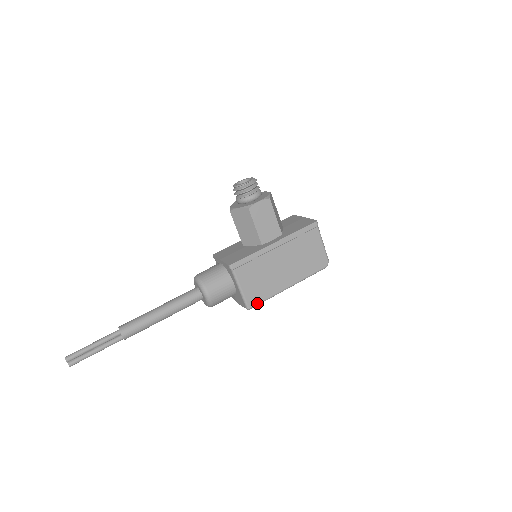
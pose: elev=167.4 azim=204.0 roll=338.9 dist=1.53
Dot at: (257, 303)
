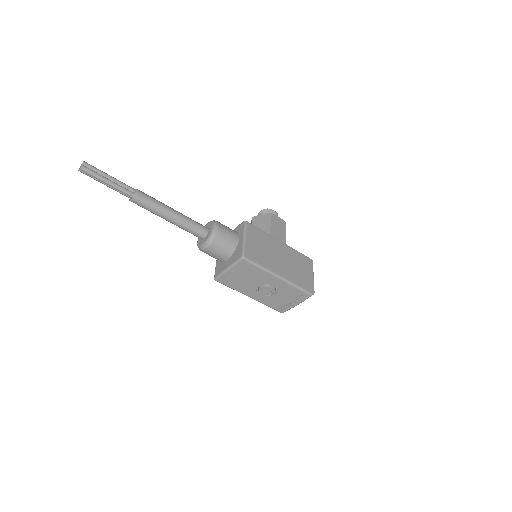
Dot at: (252, 260)
